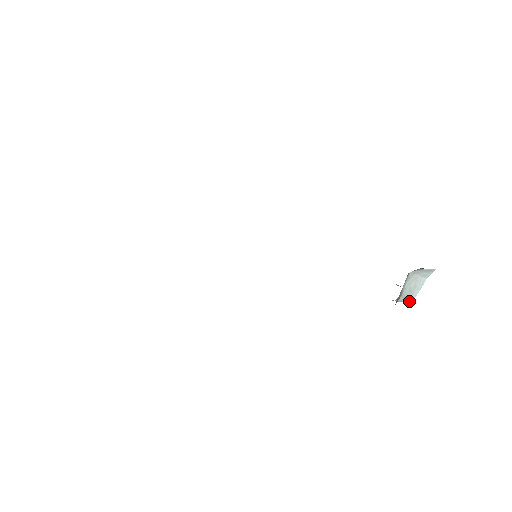
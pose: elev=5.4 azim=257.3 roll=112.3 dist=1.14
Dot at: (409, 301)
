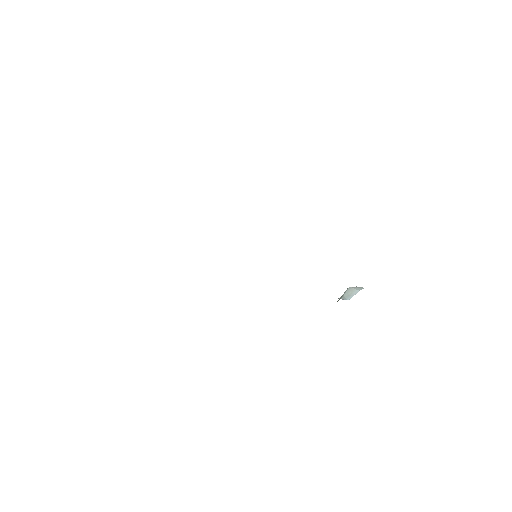
Dot at: occluded
